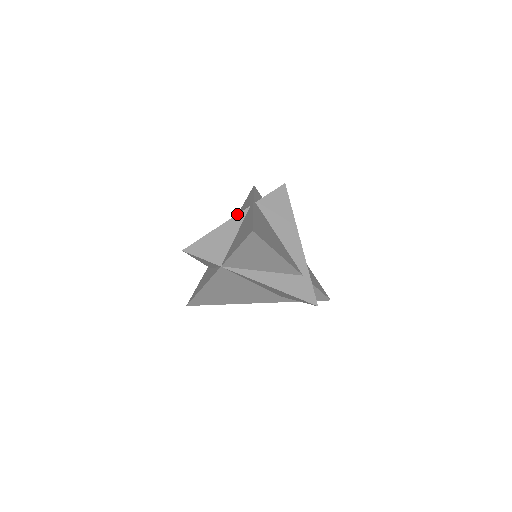
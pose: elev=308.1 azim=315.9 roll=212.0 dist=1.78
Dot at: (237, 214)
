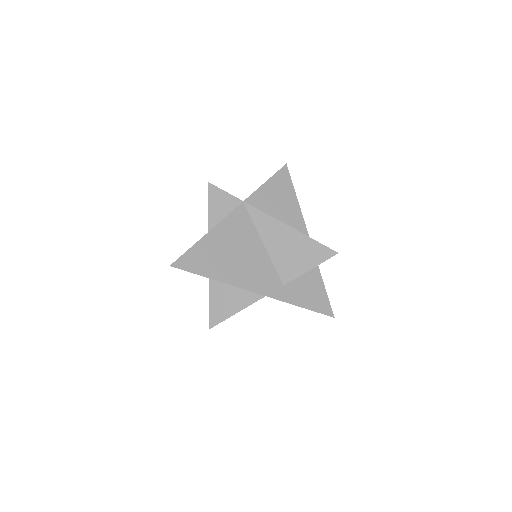
Dot at: occluded
